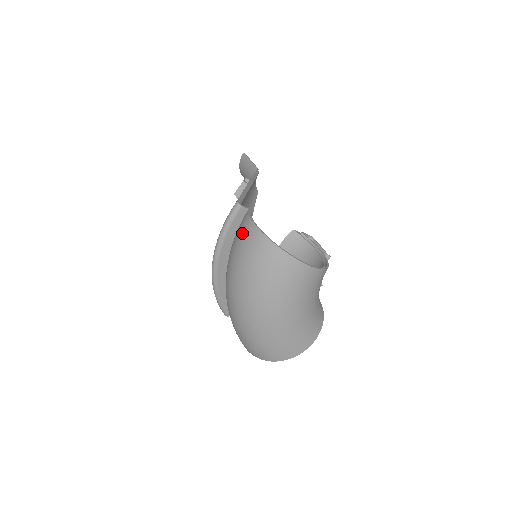
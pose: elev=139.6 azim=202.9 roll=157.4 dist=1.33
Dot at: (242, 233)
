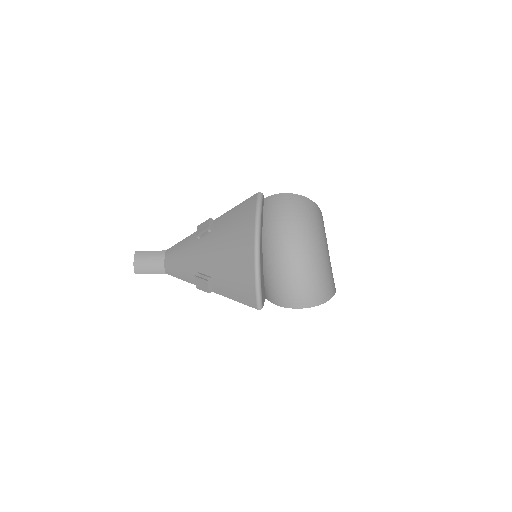
Dot at: (280, 203)
